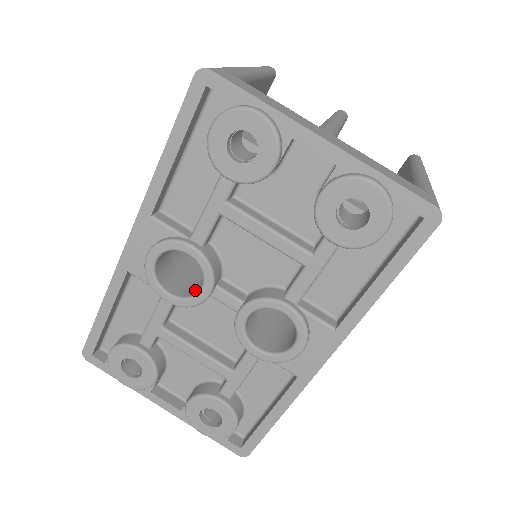
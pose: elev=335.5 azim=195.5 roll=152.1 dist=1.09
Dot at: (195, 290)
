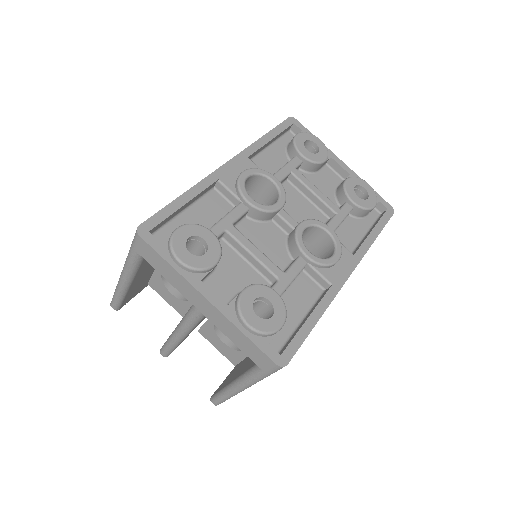
Dot at: occluded
